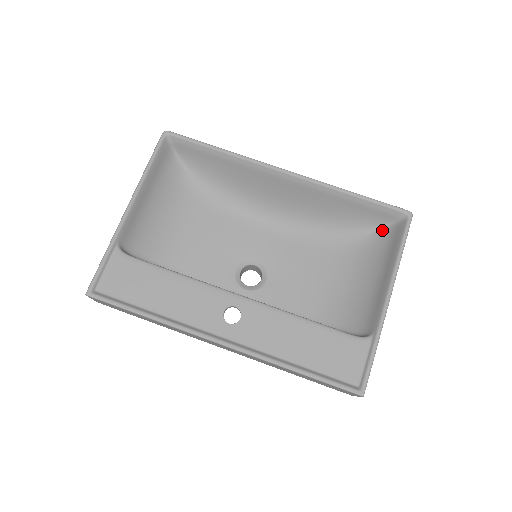
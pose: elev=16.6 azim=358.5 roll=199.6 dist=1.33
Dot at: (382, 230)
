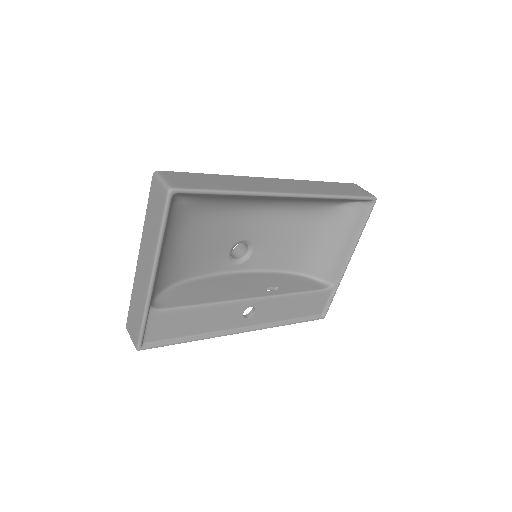
Dot at: (349, 205)
